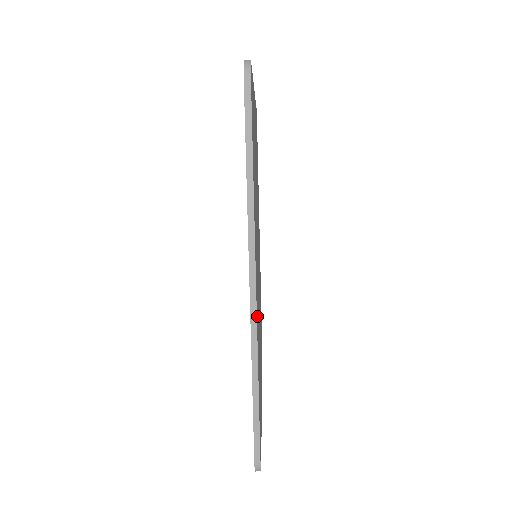
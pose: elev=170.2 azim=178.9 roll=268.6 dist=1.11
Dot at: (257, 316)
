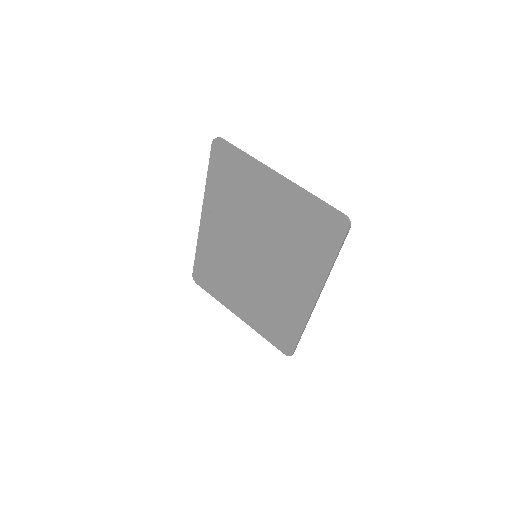
Dot at: (303, 305)
